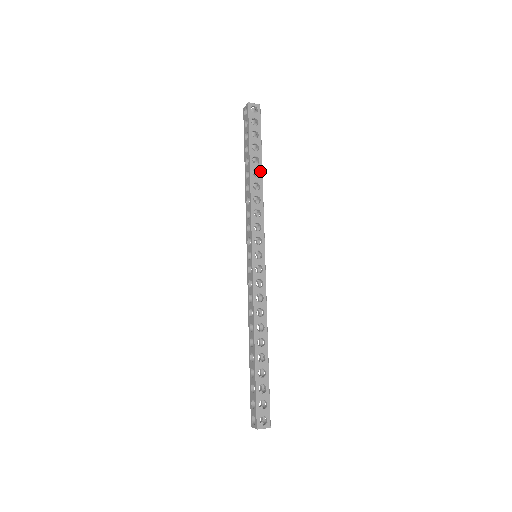
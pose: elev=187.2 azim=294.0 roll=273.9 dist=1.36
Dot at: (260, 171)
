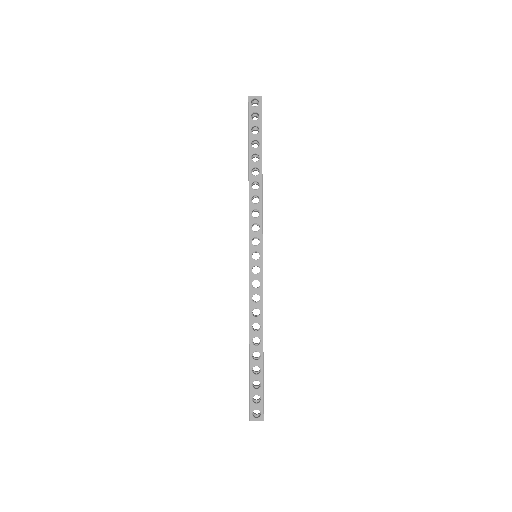
Dot at: (260, 169)
